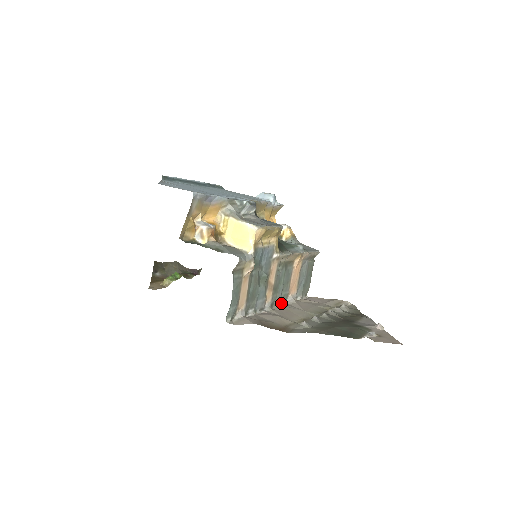
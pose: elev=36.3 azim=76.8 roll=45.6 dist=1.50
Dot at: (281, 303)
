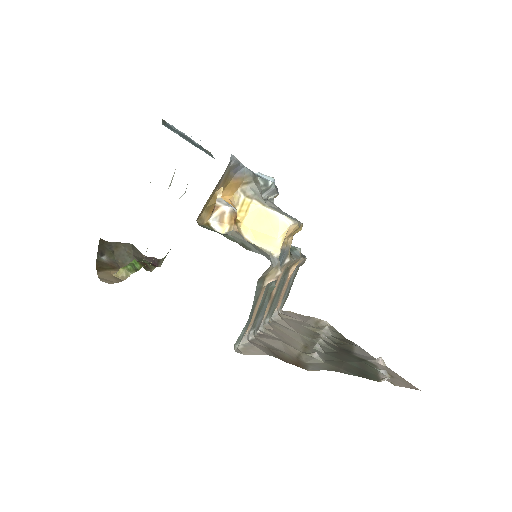
Dot at: (269, 319)
